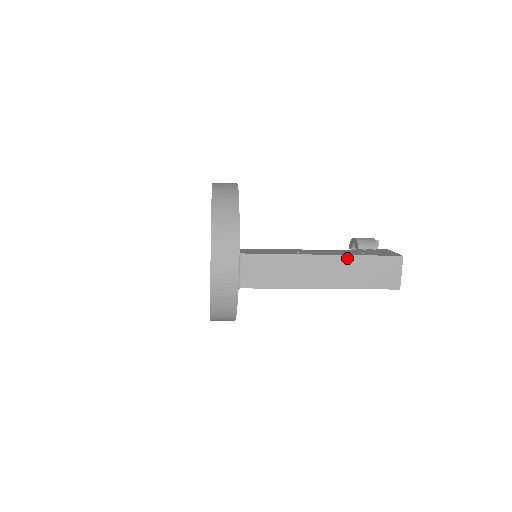
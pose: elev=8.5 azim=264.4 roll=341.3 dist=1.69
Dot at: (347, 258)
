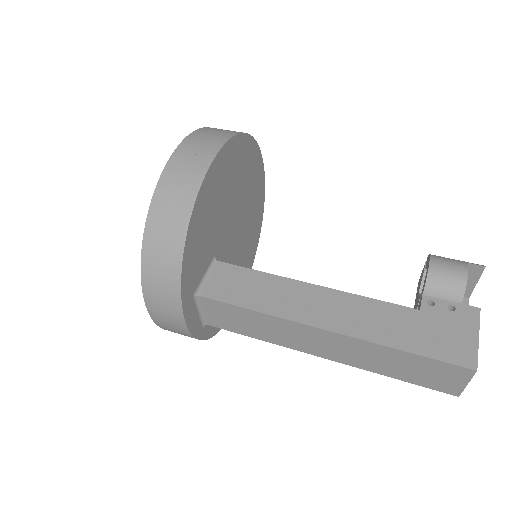
Dot at: (367, 344)
